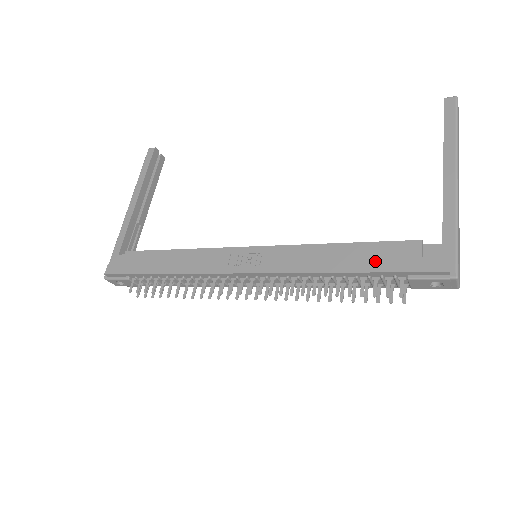
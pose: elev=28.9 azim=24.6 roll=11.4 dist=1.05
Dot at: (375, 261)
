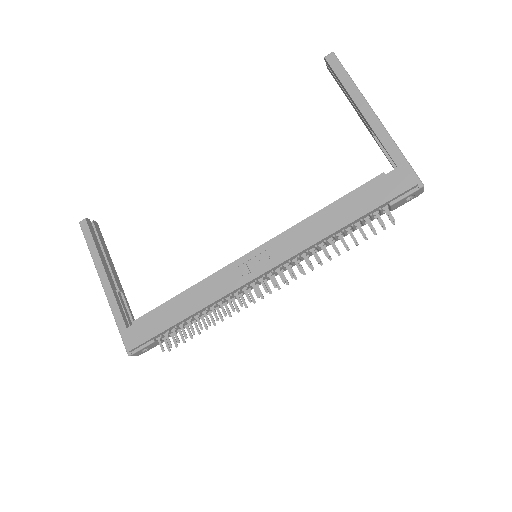
Dot at: (360, 206)
